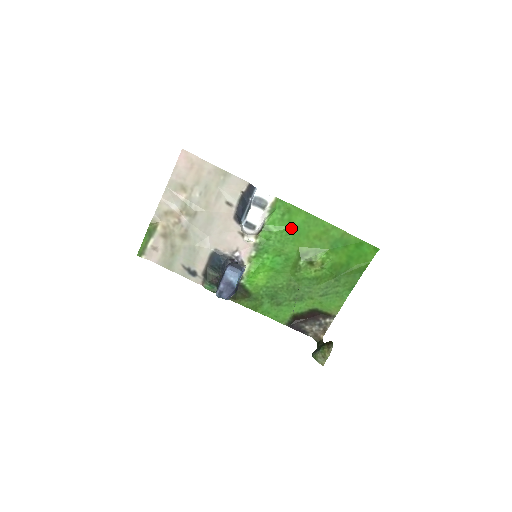
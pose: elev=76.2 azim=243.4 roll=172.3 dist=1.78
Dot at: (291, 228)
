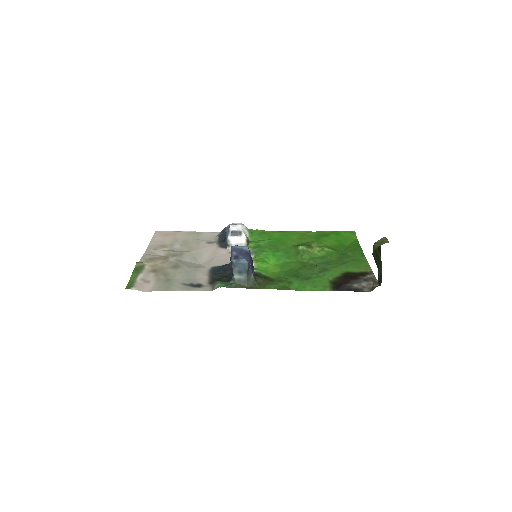
Dot at: (274, 240)
